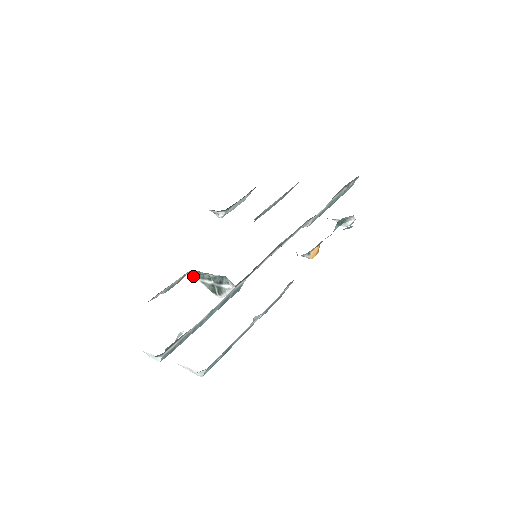
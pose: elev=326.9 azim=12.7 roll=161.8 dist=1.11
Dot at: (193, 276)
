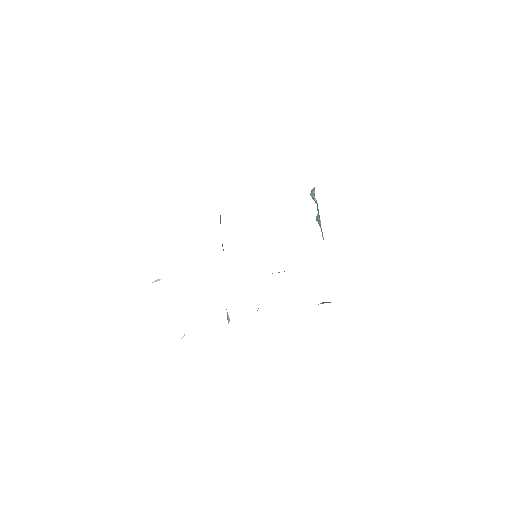
Dot at: occluded
